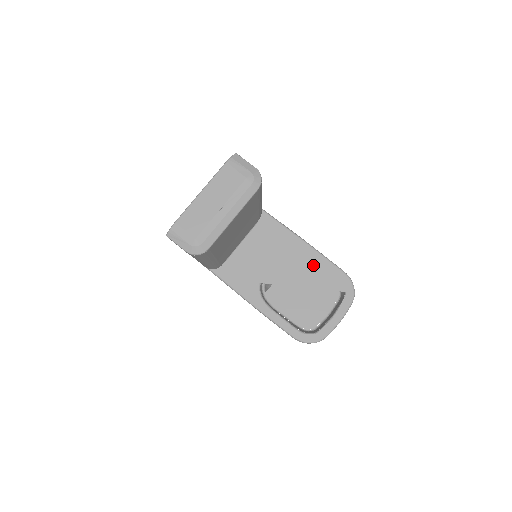
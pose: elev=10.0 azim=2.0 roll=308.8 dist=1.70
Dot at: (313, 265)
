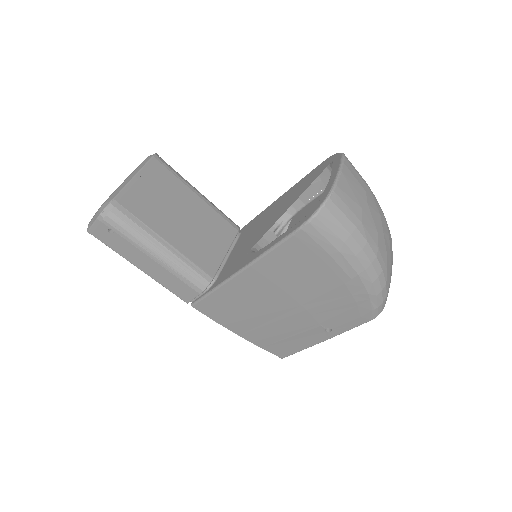
Dot at: (293, 192)
